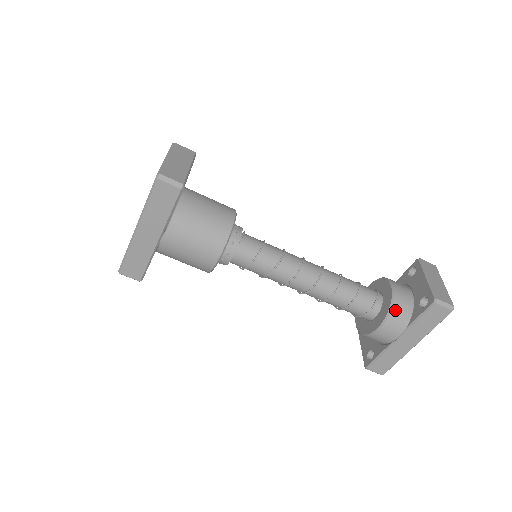
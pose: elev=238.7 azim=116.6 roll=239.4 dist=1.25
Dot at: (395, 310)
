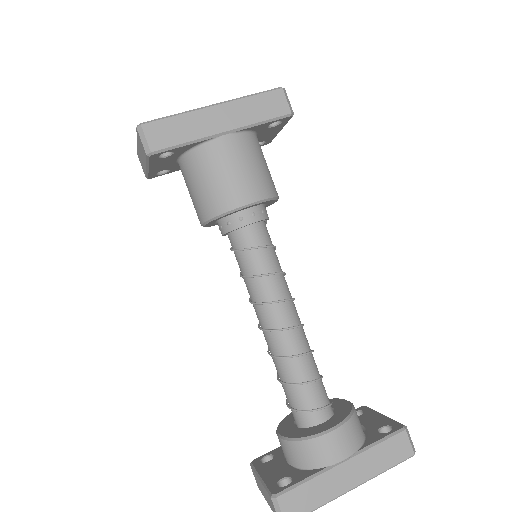
Dot at: (354, 420)
